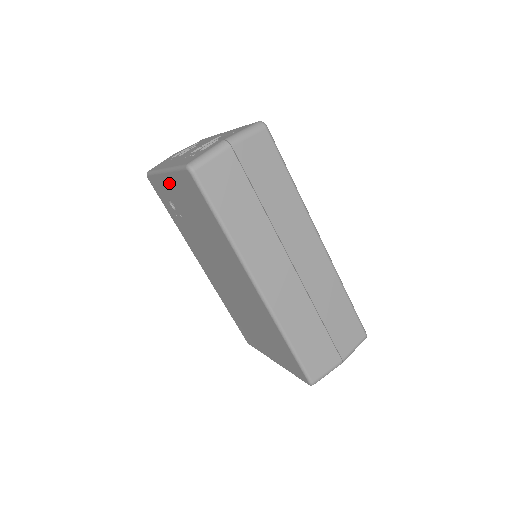
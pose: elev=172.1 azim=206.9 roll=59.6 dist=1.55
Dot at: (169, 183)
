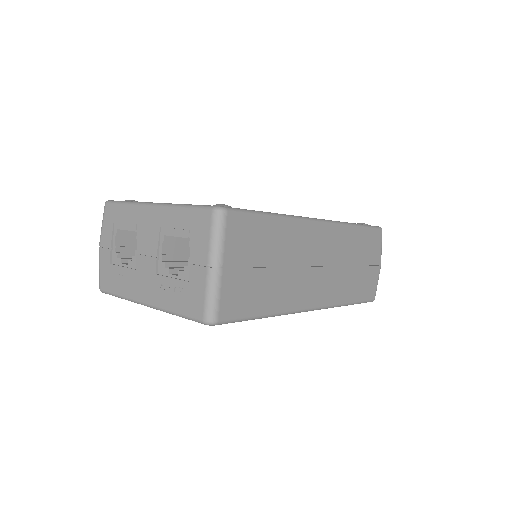
Dot at: occluded
